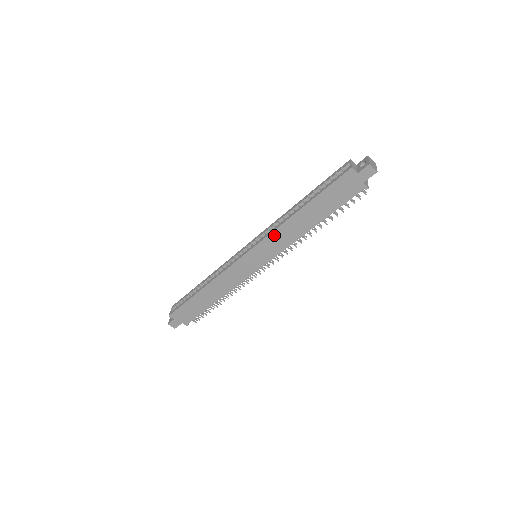
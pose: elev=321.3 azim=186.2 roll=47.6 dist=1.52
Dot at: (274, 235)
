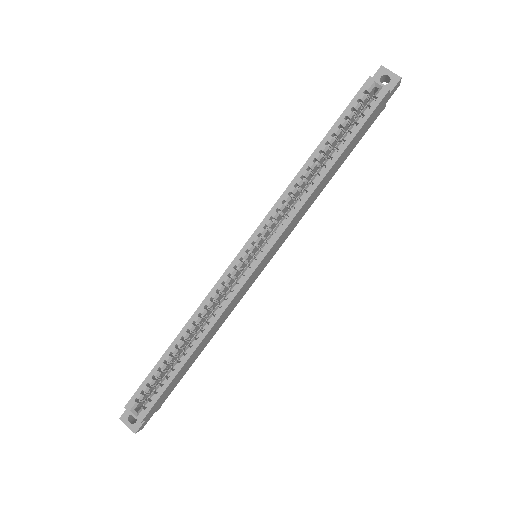
Dot at: (296, 217)
